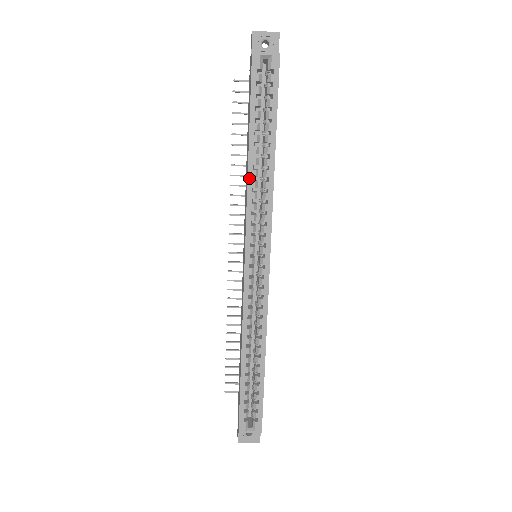
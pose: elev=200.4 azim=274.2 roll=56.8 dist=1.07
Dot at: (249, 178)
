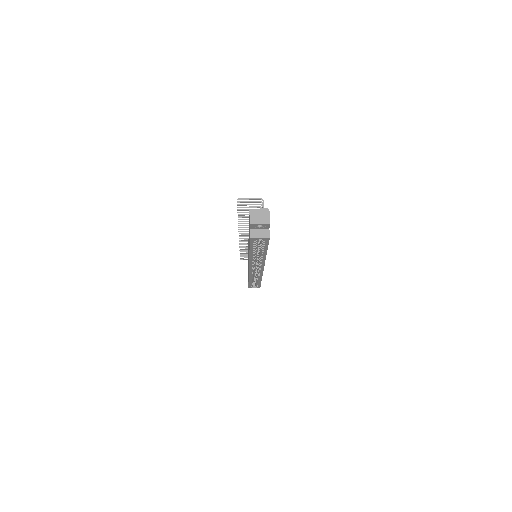
Dot at: (250, 258)
